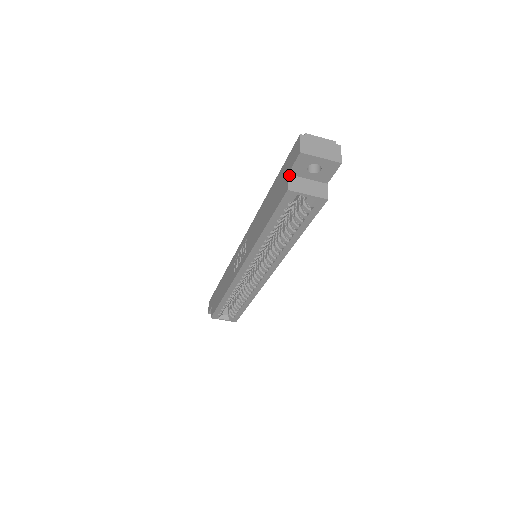
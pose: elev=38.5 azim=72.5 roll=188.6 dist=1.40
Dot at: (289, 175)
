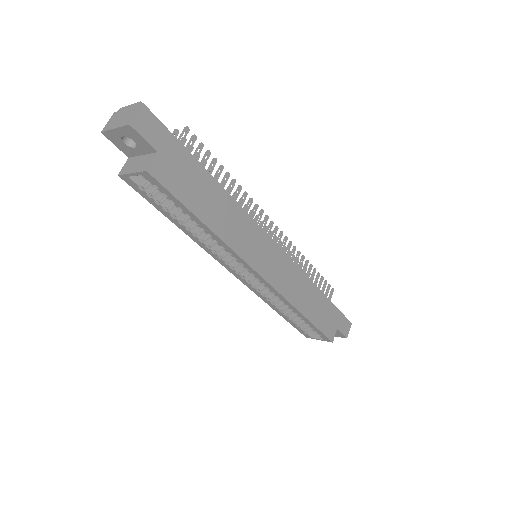
Dot at: (129, 159)
